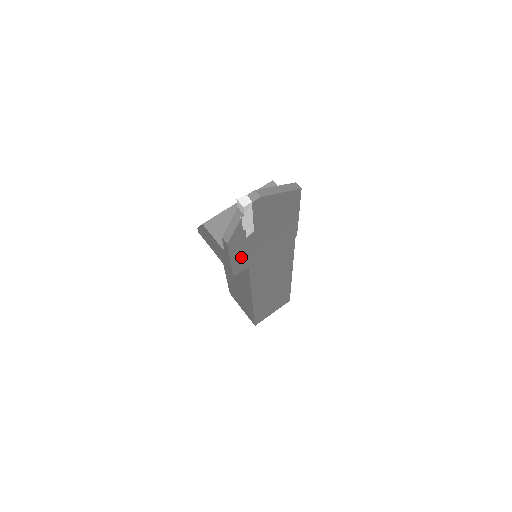
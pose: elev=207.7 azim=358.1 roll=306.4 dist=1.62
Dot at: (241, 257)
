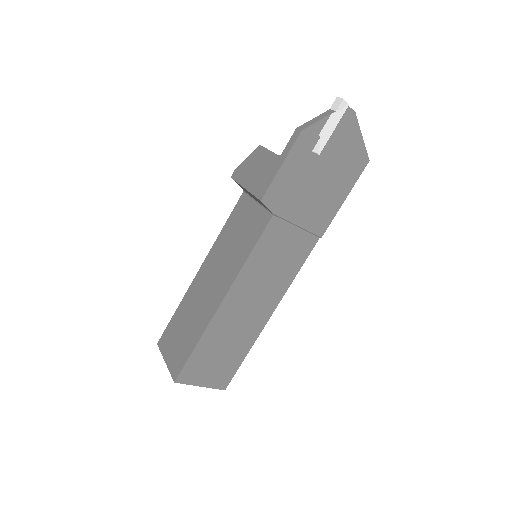
Dot at: (287, 179)
